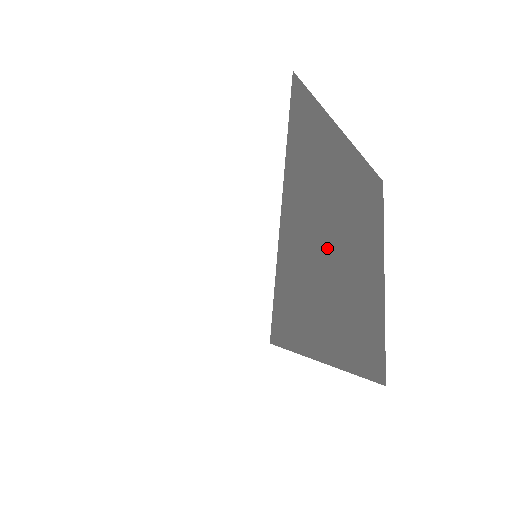
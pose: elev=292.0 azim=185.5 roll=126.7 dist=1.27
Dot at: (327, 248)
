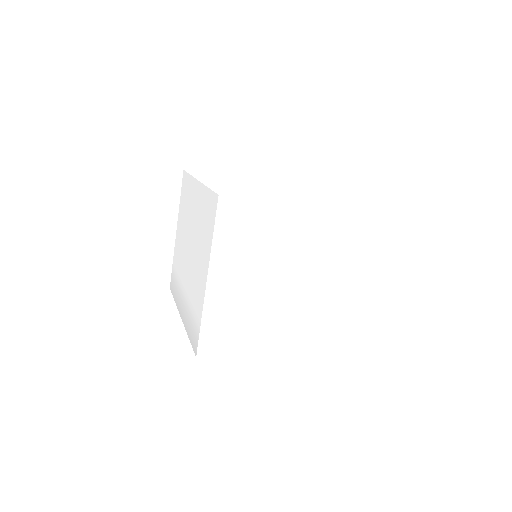
Dot at: occluded
